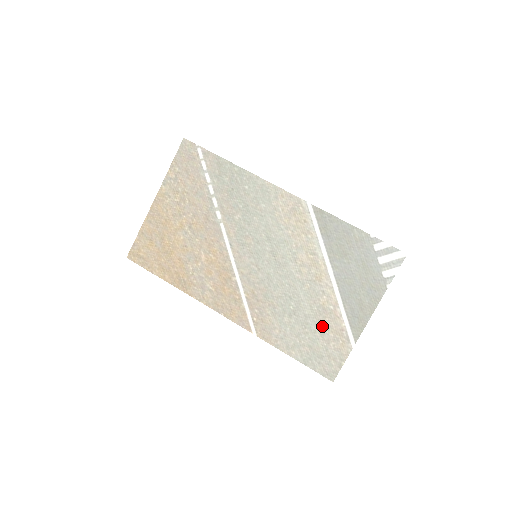
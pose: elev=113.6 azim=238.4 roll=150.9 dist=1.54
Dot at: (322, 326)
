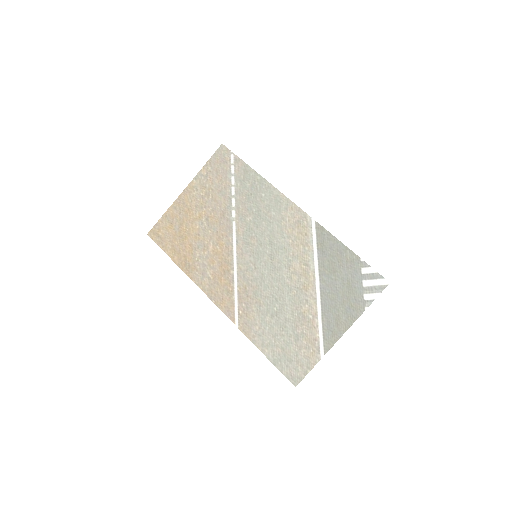
Dot at: (298, 332)
